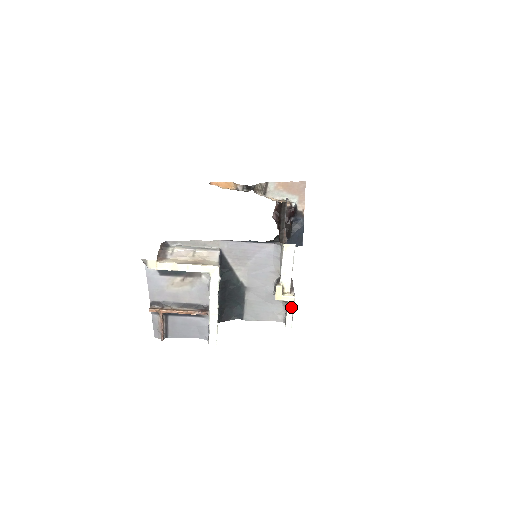
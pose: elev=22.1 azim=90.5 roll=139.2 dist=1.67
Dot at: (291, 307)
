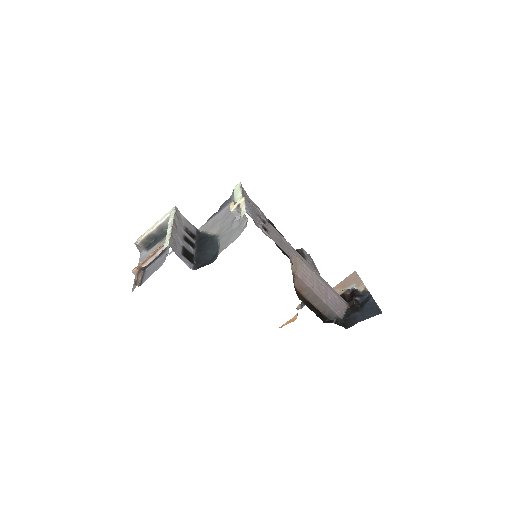
Dot at: (243, 204)
